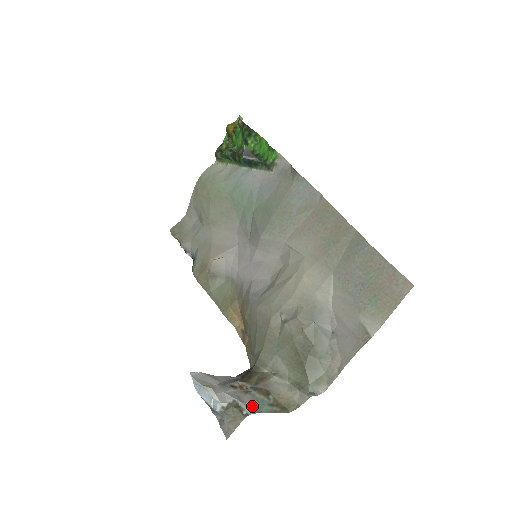
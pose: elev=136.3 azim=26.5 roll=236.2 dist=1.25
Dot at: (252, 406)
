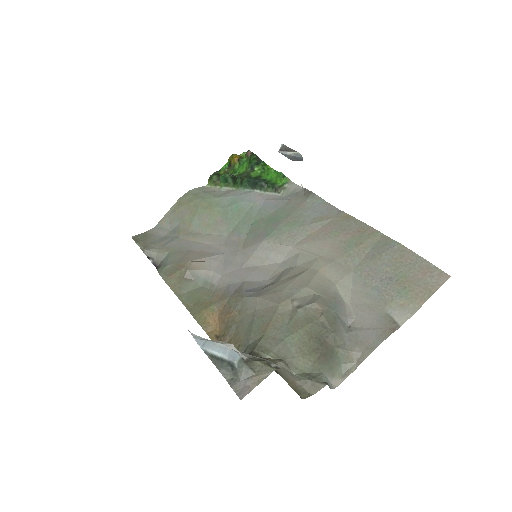
Dot at: occluded
